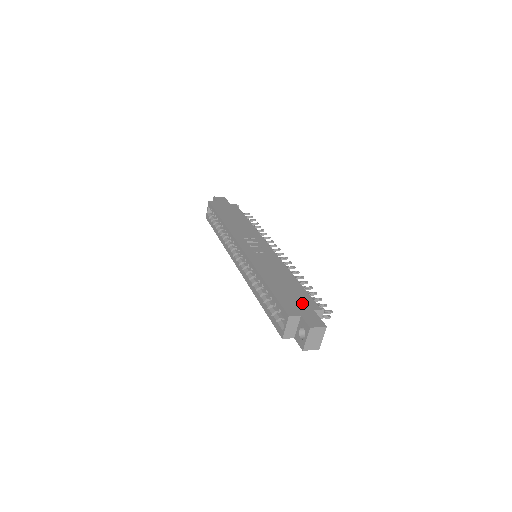
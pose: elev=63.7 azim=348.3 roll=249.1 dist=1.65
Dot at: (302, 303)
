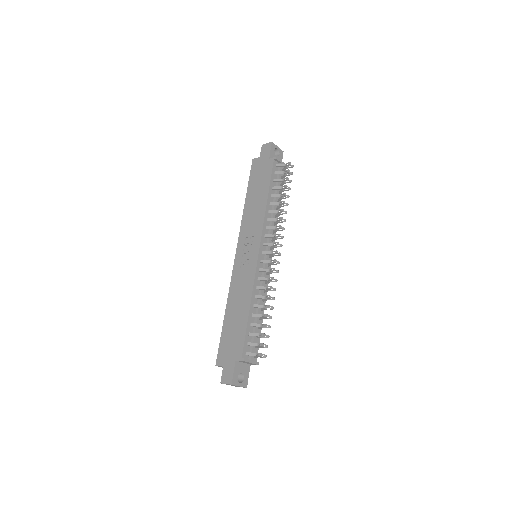
Dot at: (232, 350)
